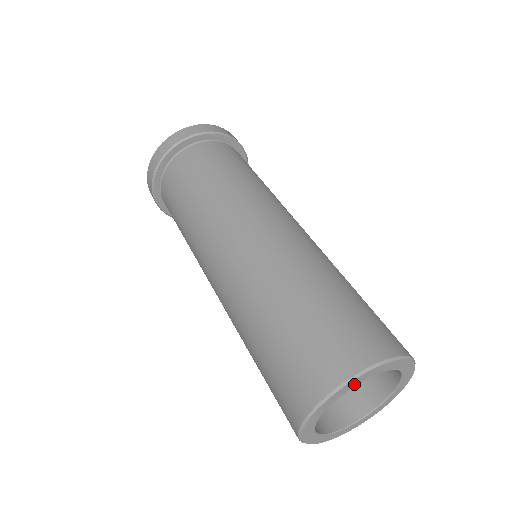
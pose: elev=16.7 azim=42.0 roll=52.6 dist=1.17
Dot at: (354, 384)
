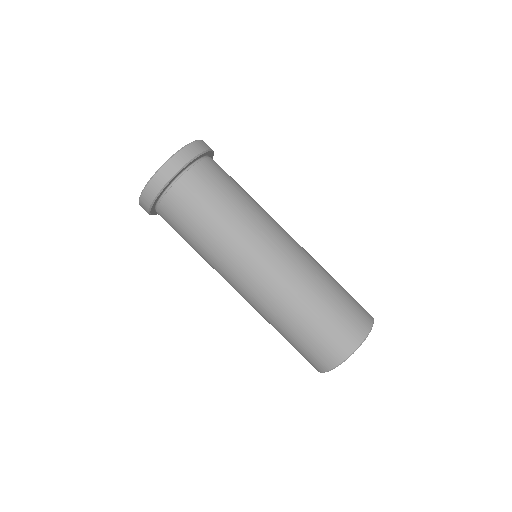
Dot at: occluded
